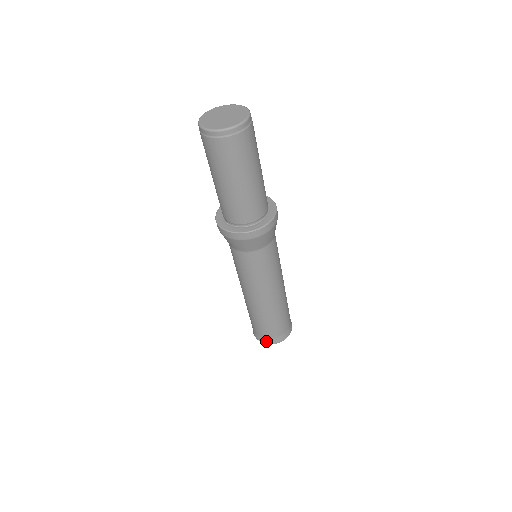
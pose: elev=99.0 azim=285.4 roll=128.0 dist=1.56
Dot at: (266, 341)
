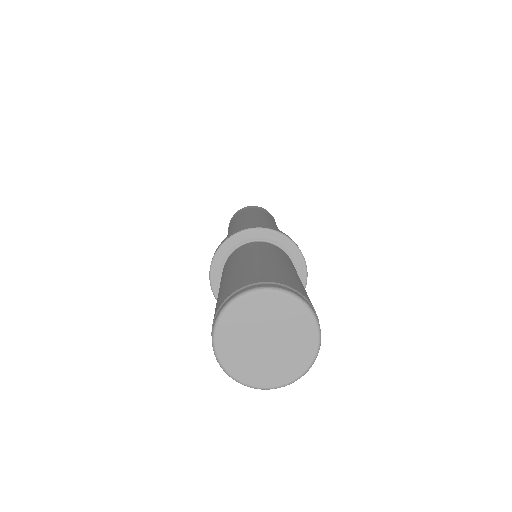
Dot at: occluded
